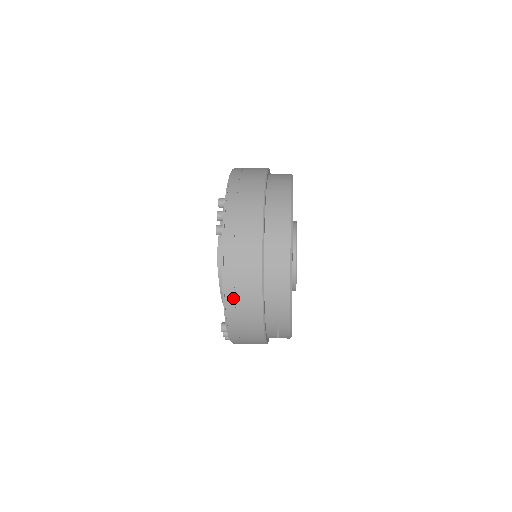
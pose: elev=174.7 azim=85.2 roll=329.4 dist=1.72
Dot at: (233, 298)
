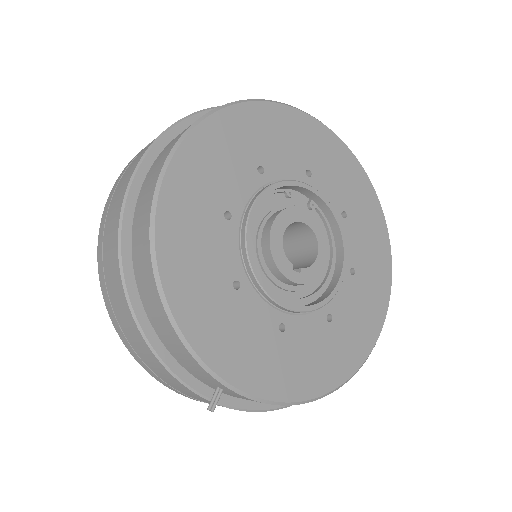
Dot at: (129, 344)
